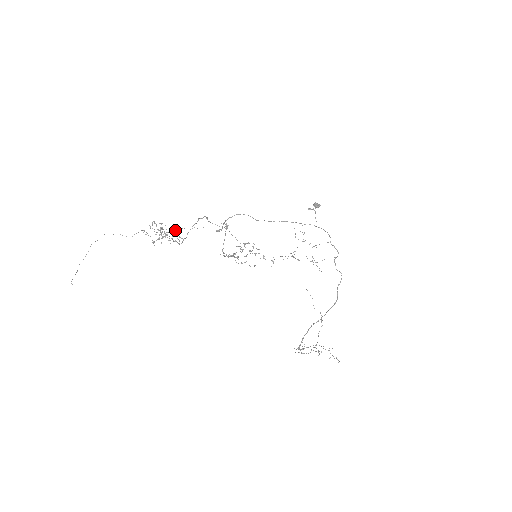
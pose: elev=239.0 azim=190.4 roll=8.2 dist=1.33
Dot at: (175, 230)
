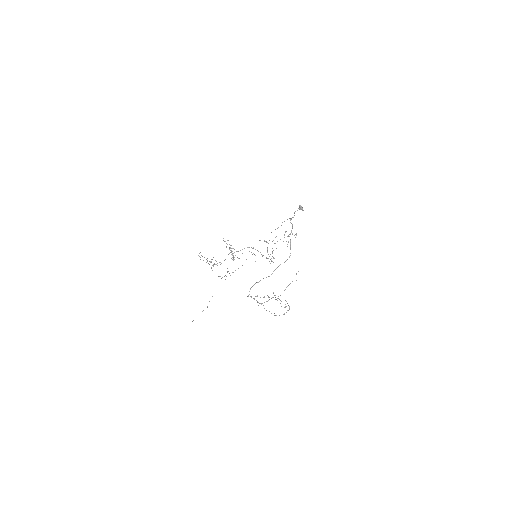
Dot at: (238, 268)
